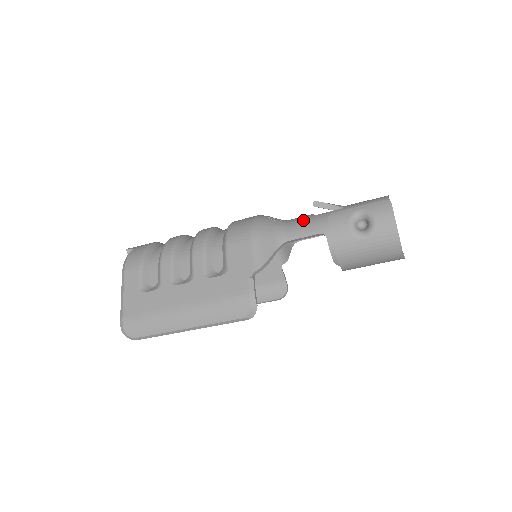
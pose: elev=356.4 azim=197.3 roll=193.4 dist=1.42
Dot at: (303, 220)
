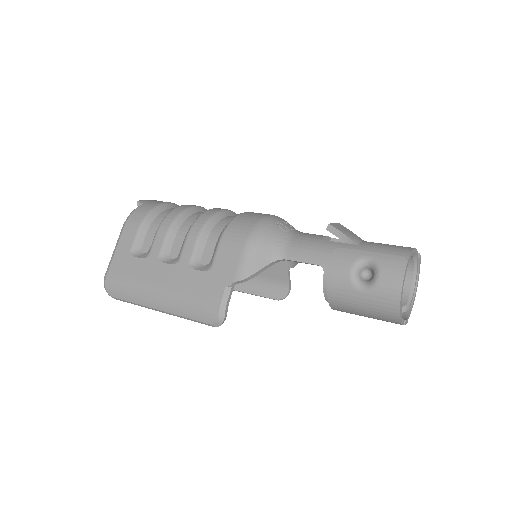
Dot at: (310, 241)
